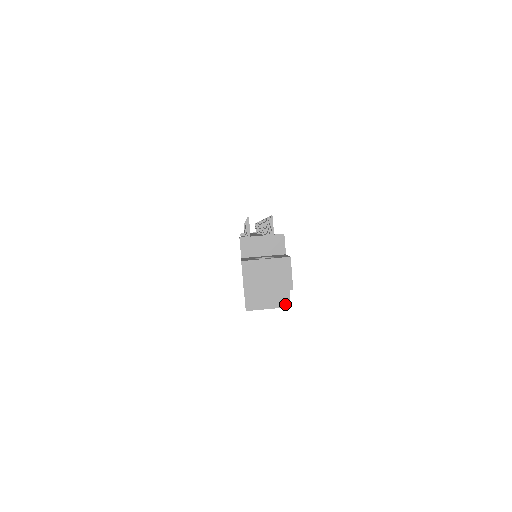
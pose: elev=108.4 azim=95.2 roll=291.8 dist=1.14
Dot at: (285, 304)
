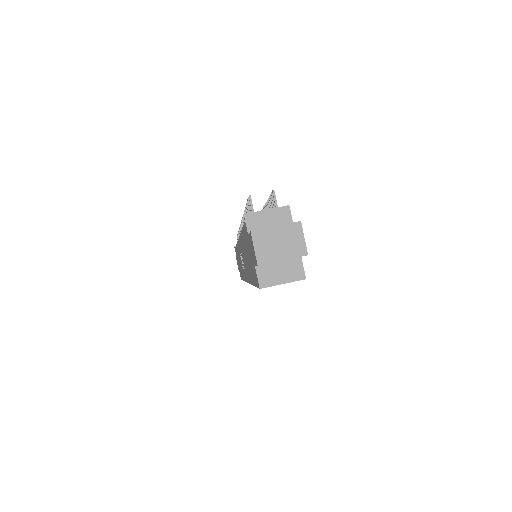
Dot at: (300, 277)
